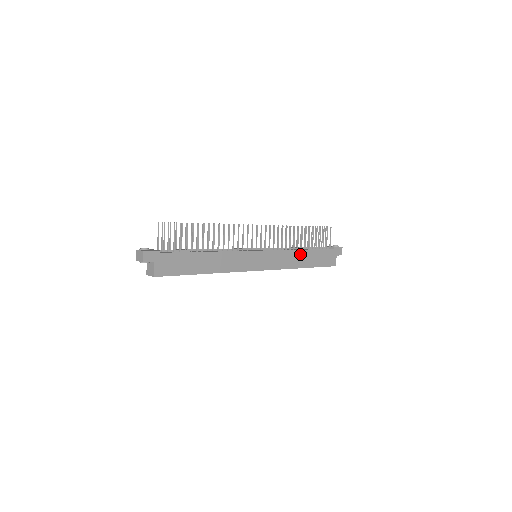
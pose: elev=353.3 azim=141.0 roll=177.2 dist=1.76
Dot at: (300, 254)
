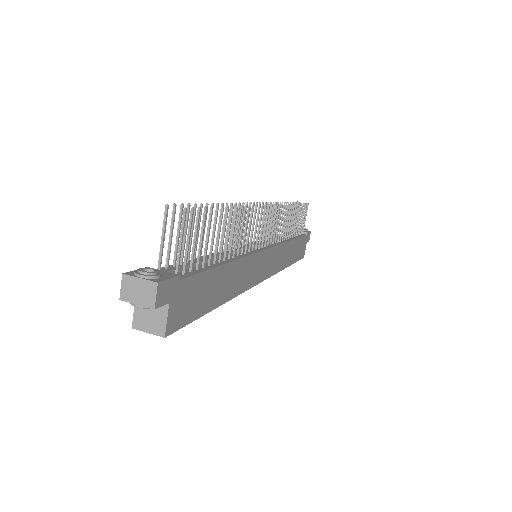
Dot at: (290, 247)
